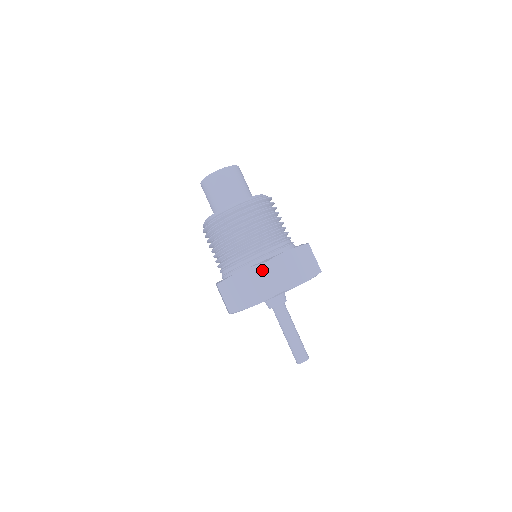
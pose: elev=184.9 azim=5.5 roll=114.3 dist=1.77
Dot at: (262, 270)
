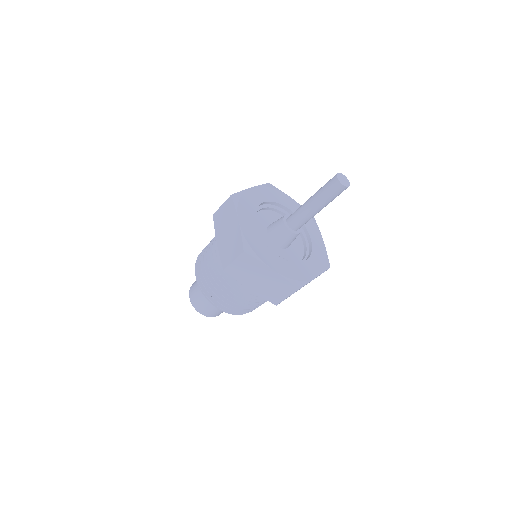
Dot at: (217, 219)
